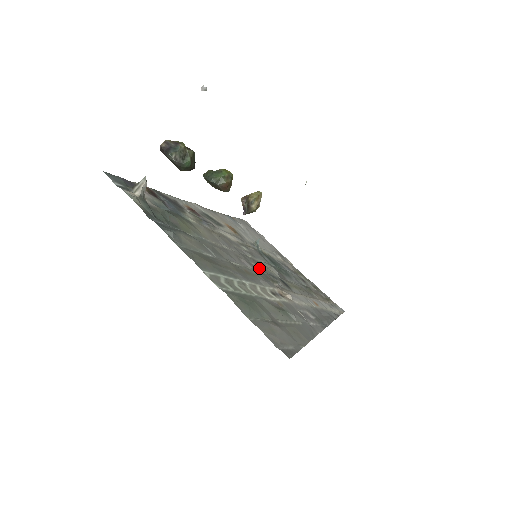
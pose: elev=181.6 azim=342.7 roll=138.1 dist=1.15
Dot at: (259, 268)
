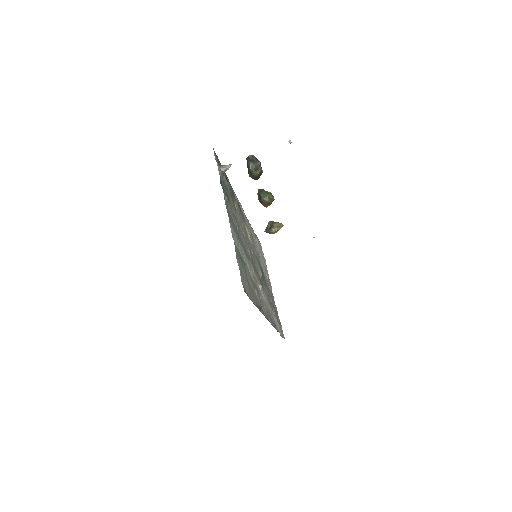
Dot at: (254, 262)
